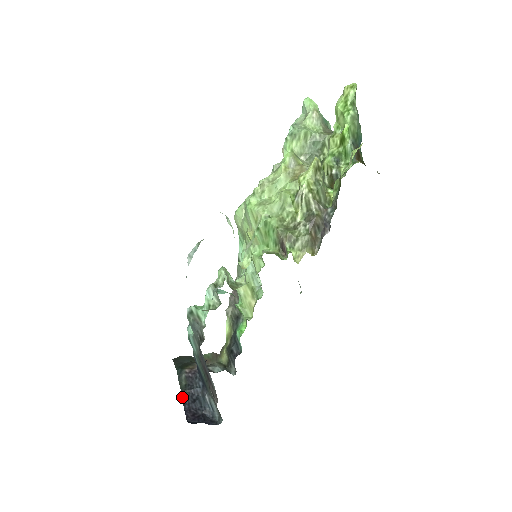
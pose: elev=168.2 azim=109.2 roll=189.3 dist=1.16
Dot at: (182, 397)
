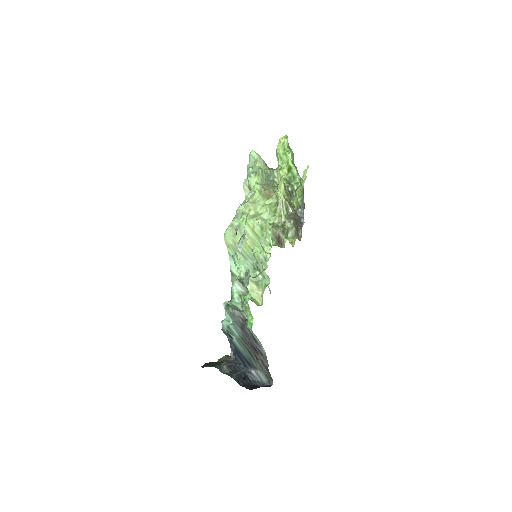
Dot at: (234, 379)
